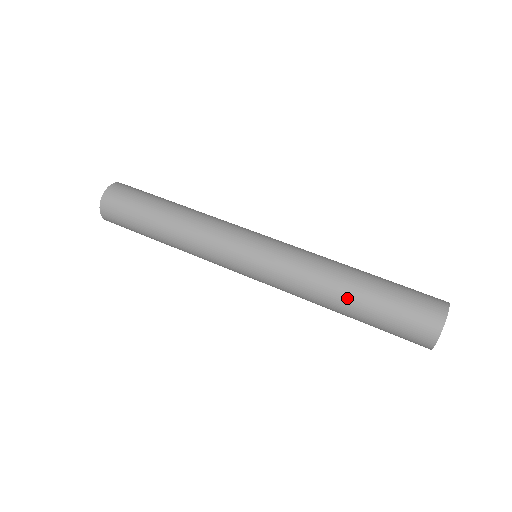
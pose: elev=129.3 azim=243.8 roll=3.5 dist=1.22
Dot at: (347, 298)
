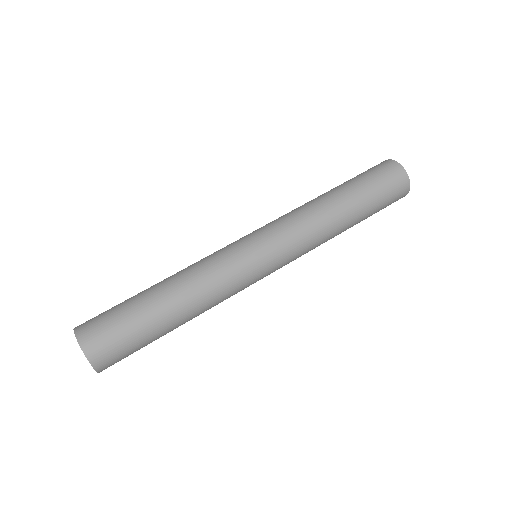
Dot at: (343, 203)
